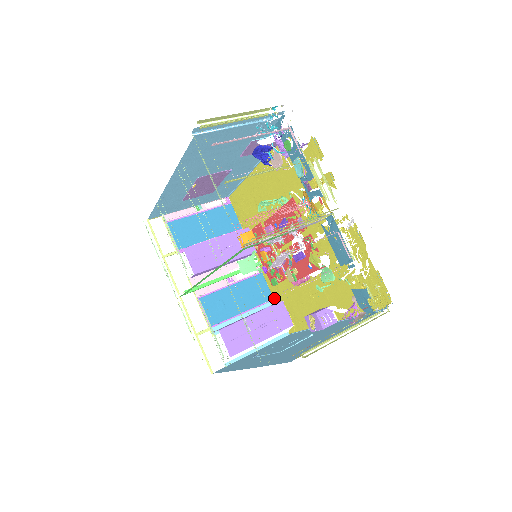
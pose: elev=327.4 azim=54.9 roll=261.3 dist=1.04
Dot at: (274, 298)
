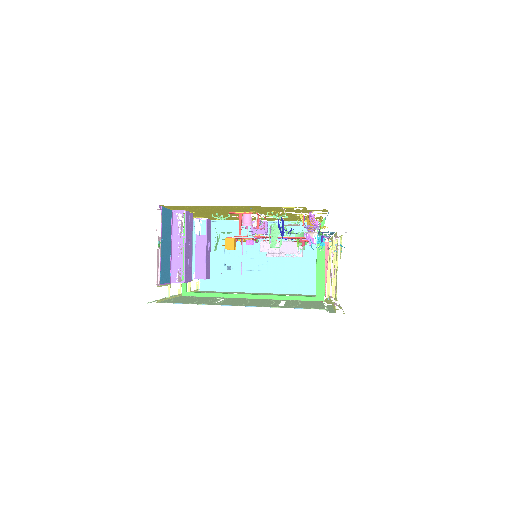
Dot at: (193, 217)
